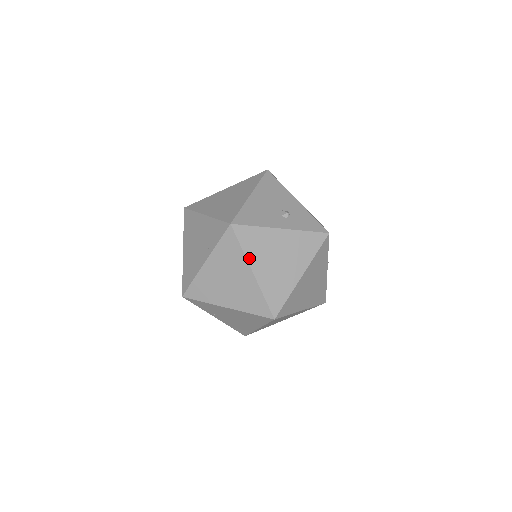
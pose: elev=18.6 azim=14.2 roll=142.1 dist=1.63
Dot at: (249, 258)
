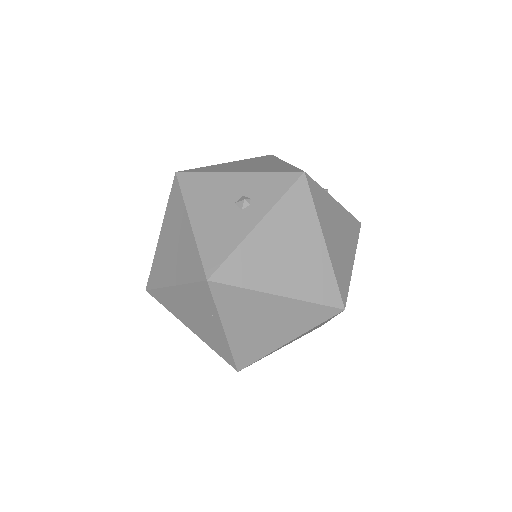
Dot at: (260, 288)
